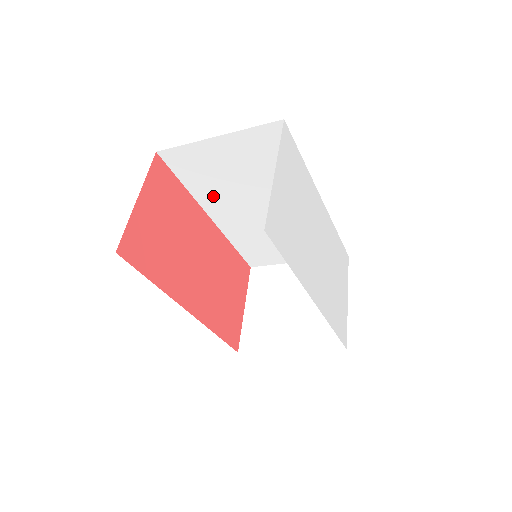
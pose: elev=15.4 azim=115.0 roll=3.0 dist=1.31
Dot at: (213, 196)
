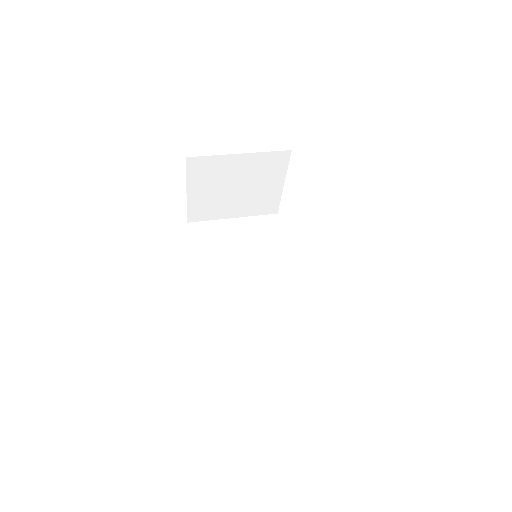
Dot at: occluded
